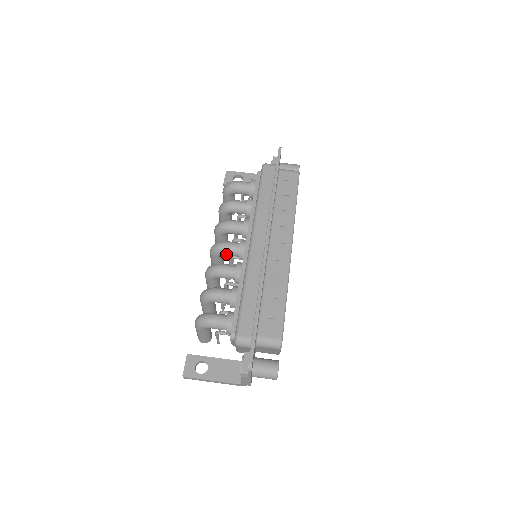
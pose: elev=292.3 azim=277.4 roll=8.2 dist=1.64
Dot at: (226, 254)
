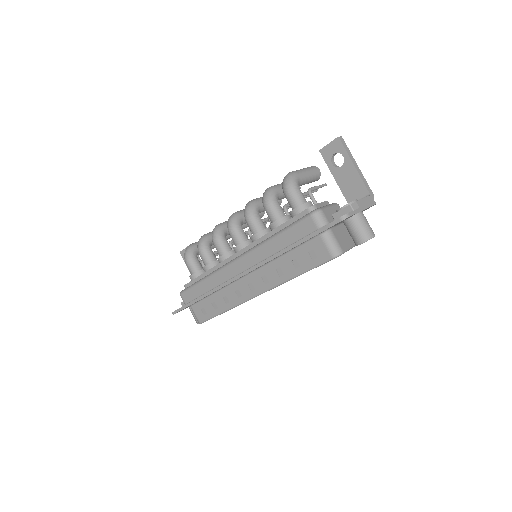
Dot at: occluded
